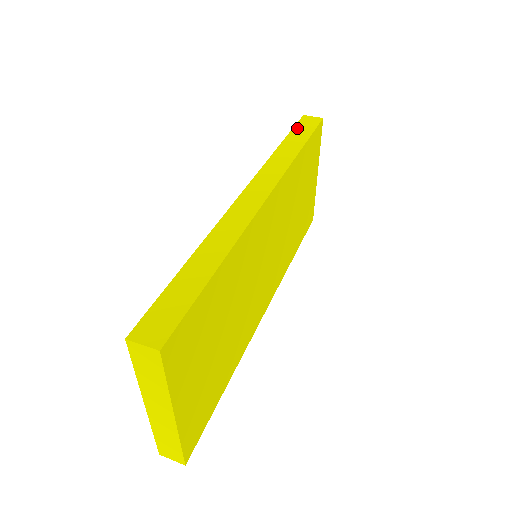
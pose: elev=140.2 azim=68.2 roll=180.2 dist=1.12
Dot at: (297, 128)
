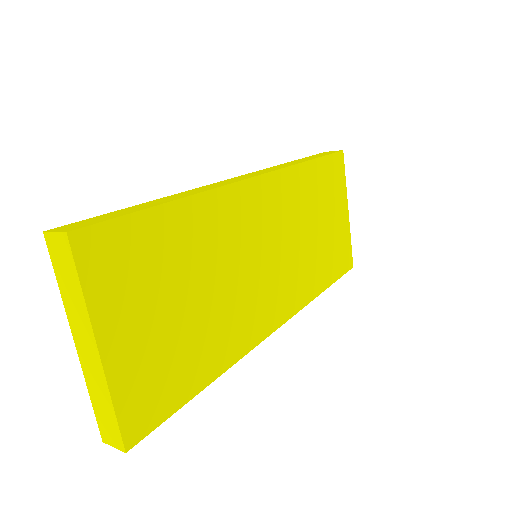
Dot at: occluded
